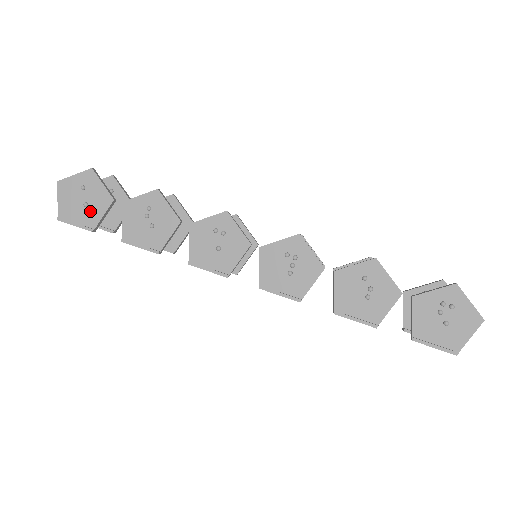
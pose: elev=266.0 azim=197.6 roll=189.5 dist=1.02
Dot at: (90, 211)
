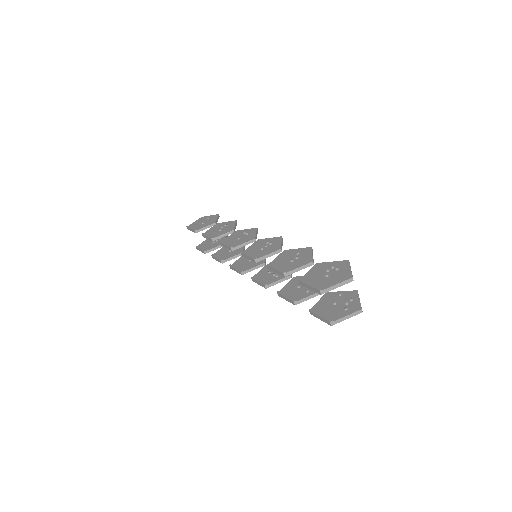
Dot at: (202, 225)
